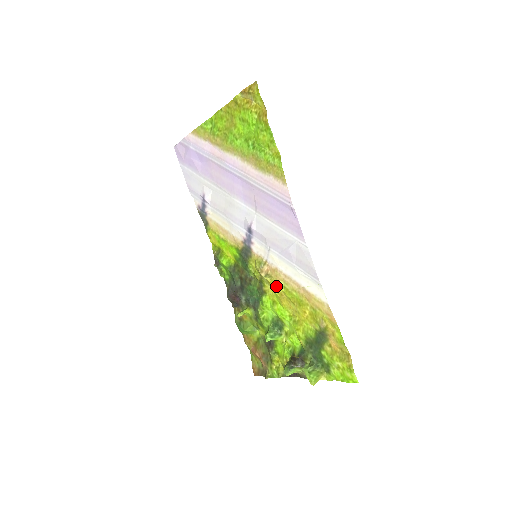
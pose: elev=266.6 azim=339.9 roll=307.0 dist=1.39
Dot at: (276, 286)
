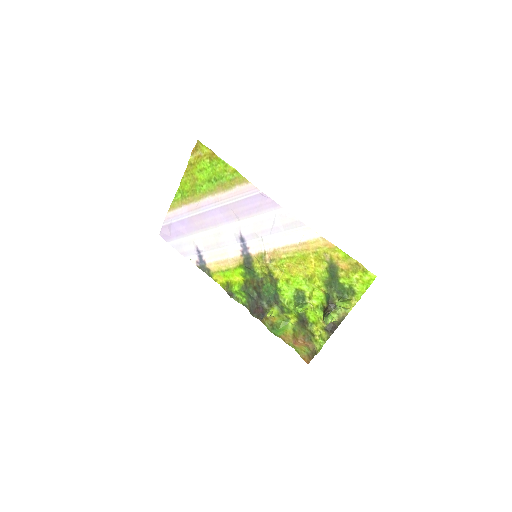
Dot at: (281, 263)
